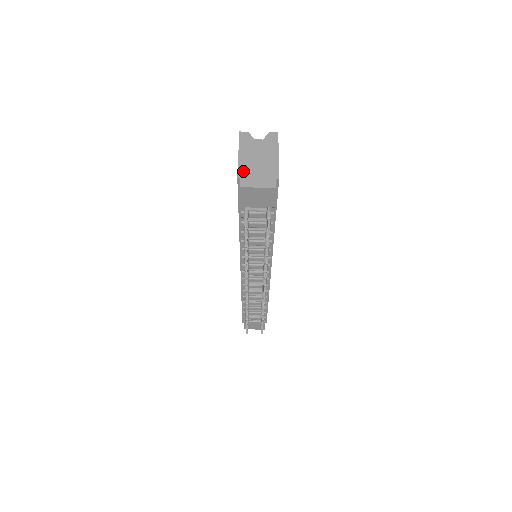
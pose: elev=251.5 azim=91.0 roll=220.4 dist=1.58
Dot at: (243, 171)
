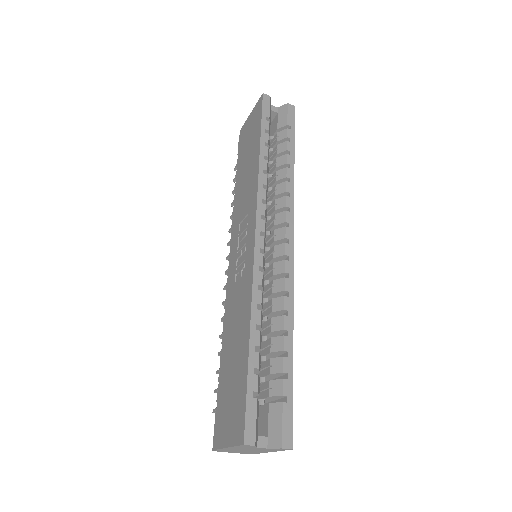
Dot at: (223, 450)
